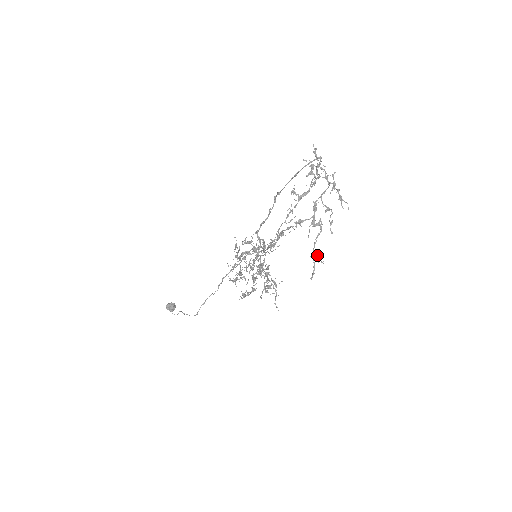
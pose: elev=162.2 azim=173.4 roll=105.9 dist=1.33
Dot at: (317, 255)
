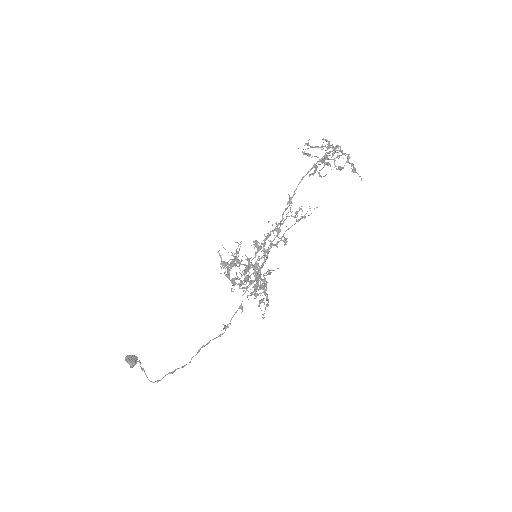
Dot at: (321, 176)
